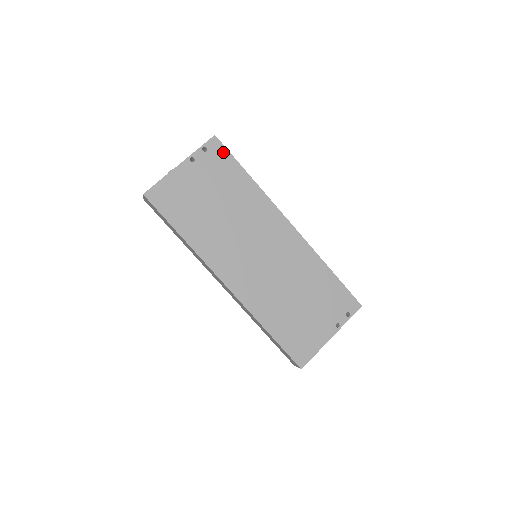
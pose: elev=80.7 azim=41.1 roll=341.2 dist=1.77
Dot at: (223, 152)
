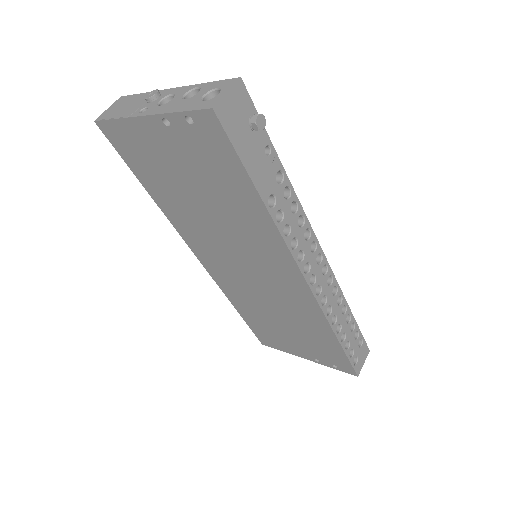
Dot at: (223, 143)
